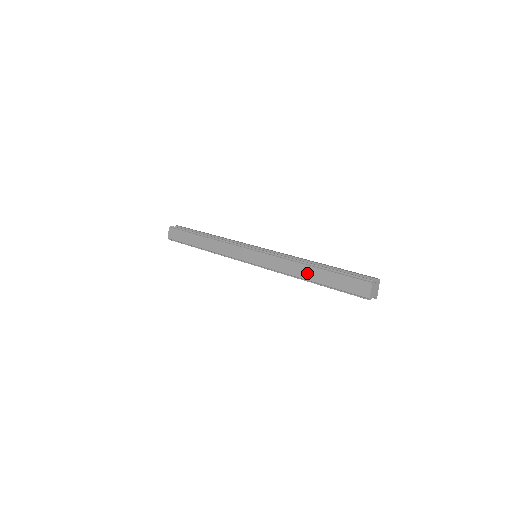
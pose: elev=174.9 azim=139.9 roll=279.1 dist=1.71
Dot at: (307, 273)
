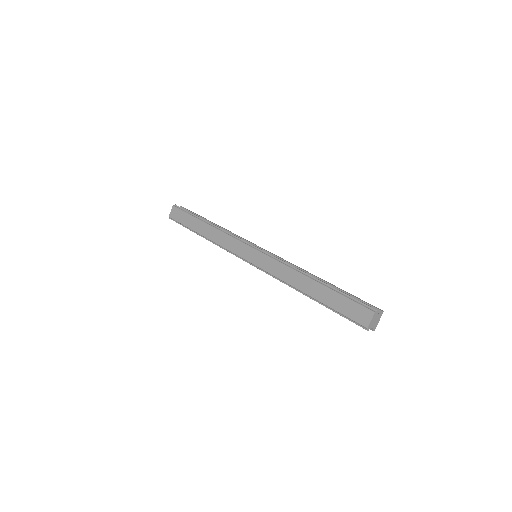
Dot at: (306, 286)
